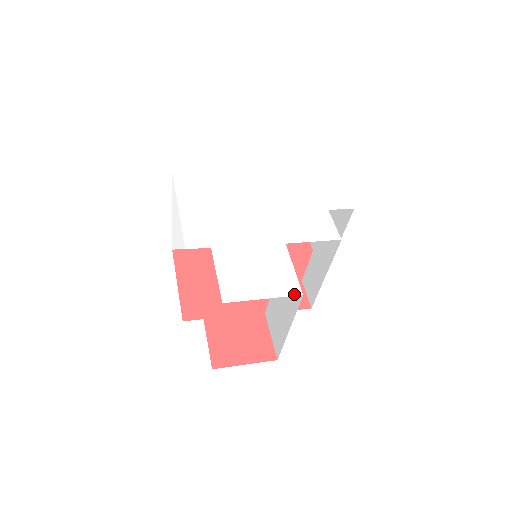
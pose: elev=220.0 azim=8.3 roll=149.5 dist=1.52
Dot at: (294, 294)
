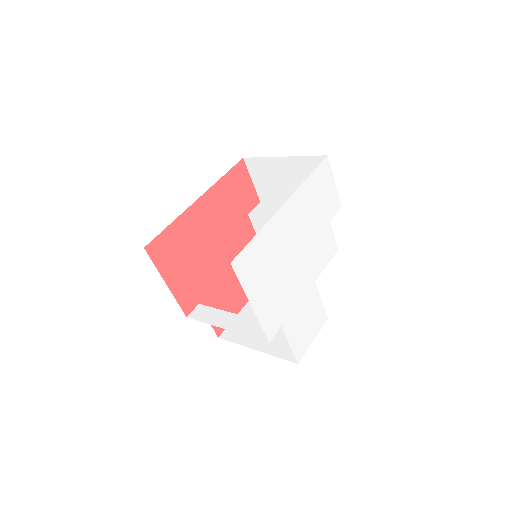
Dot at: (325, 322)
